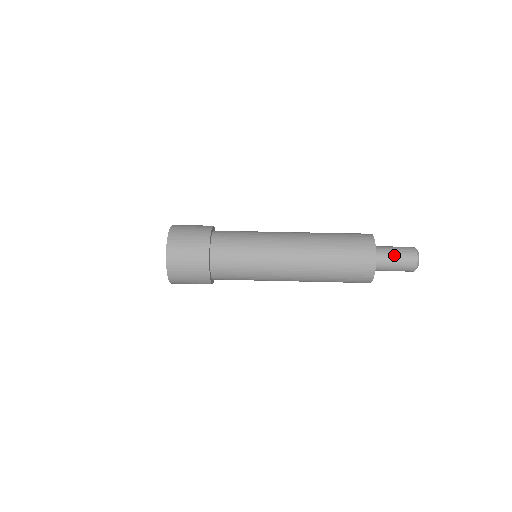
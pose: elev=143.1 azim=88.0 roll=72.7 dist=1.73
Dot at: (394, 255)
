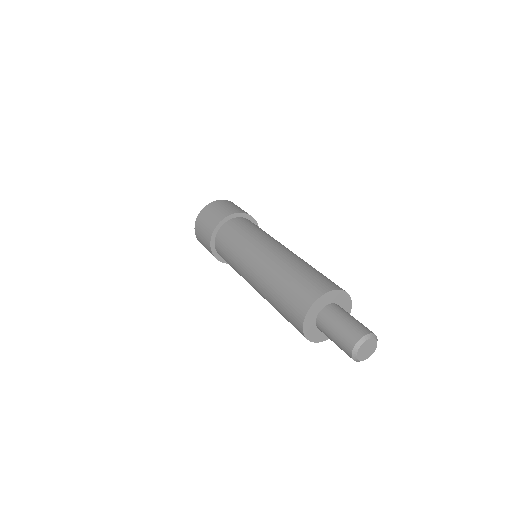
Dot at: (335, 327)
